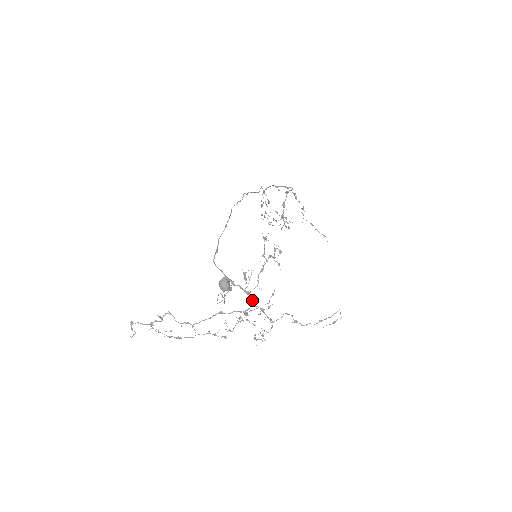
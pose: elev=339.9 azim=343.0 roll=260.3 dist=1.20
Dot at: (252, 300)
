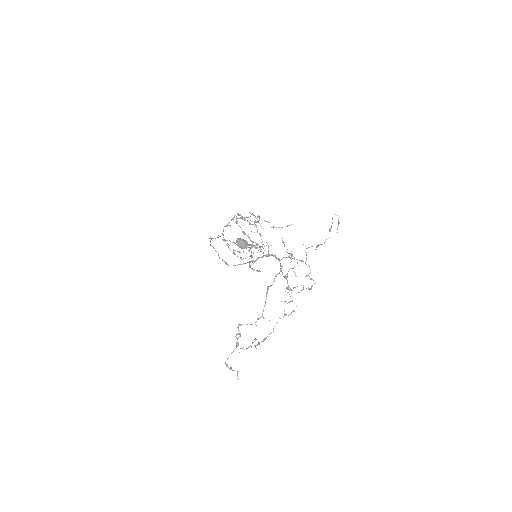
Dot at: (275, 257)
